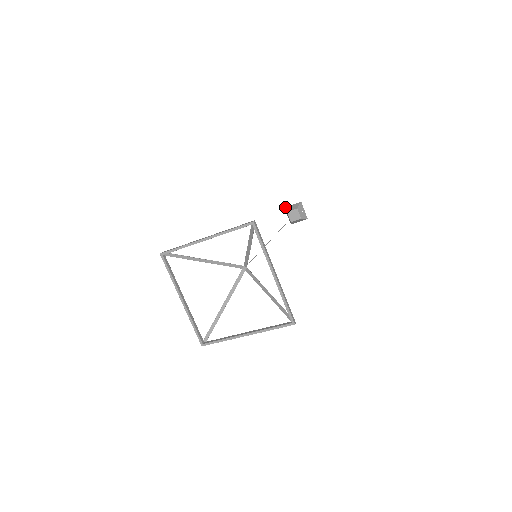
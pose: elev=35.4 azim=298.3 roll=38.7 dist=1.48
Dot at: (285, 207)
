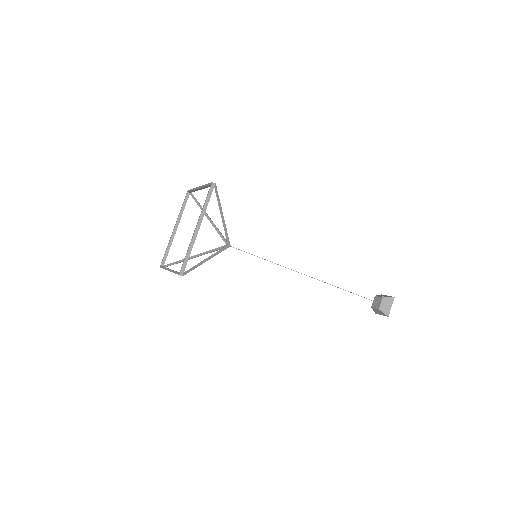
Dot at: (375, 312)
